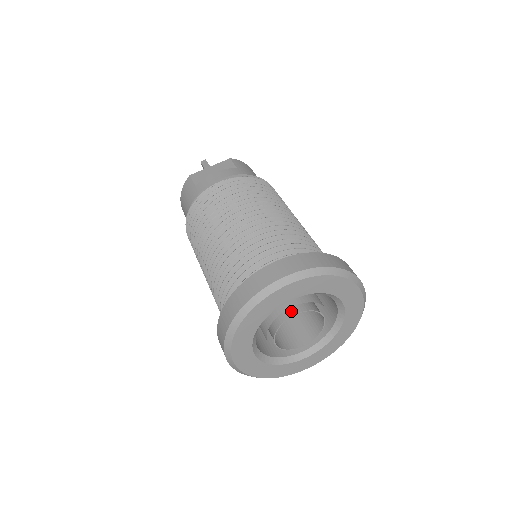
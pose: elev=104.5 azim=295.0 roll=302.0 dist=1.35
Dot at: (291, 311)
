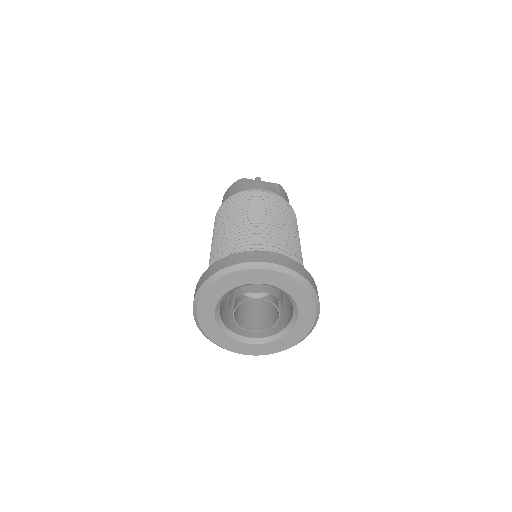
Dot at: (257, 306)
